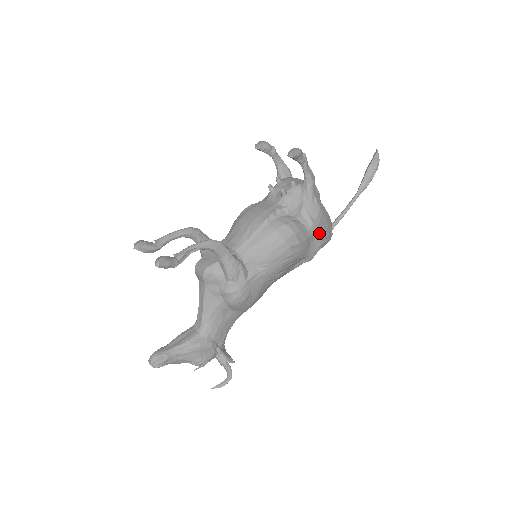
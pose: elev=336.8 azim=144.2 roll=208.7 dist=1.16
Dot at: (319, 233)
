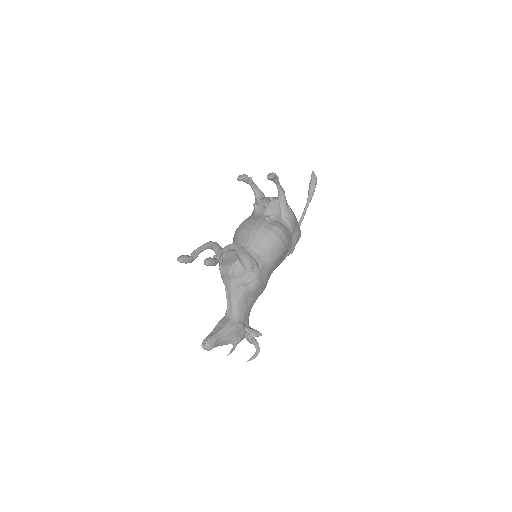
Dot at: (295, 231)
